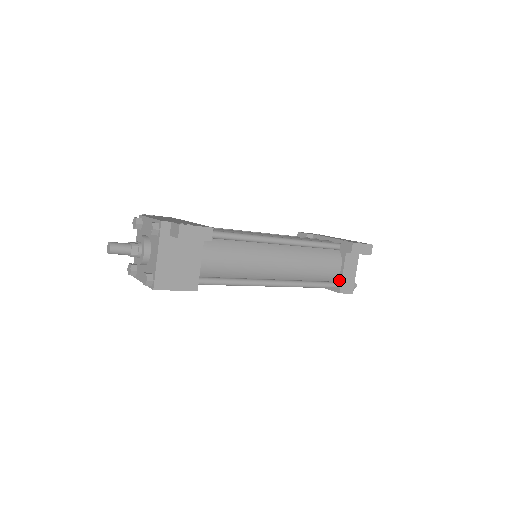
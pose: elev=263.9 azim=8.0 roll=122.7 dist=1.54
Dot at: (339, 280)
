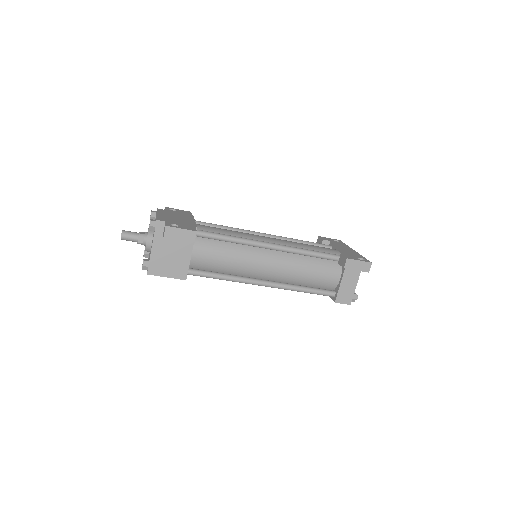
Dot at: (337, 290)
